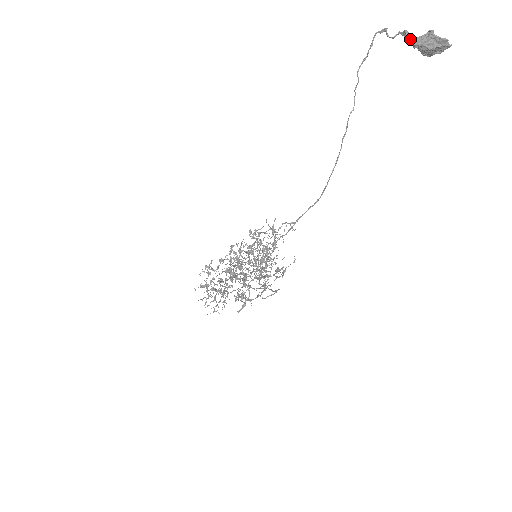
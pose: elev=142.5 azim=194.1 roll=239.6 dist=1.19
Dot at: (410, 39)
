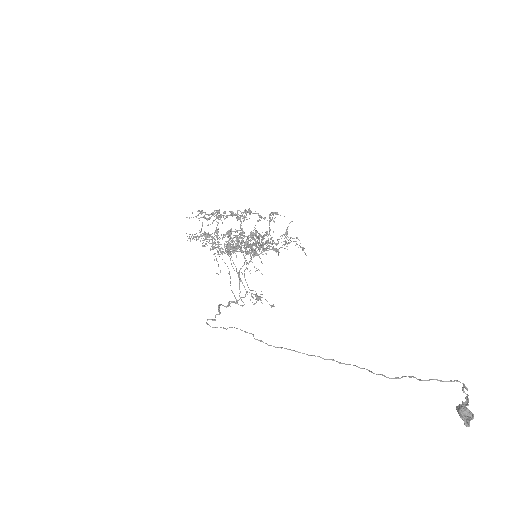
Dot at: (463, 407)
